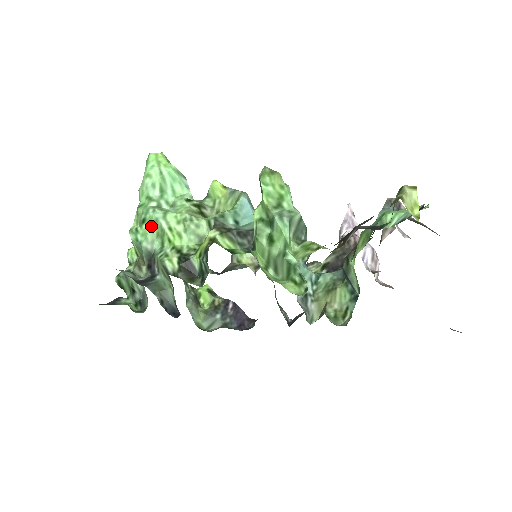
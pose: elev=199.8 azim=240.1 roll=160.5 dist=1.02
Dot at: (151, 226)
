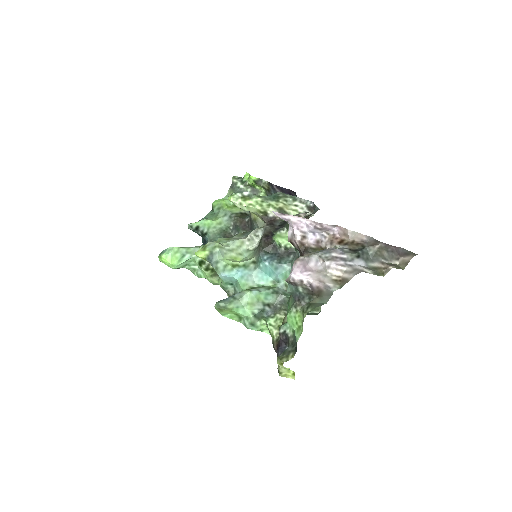
Dot at: occluded
